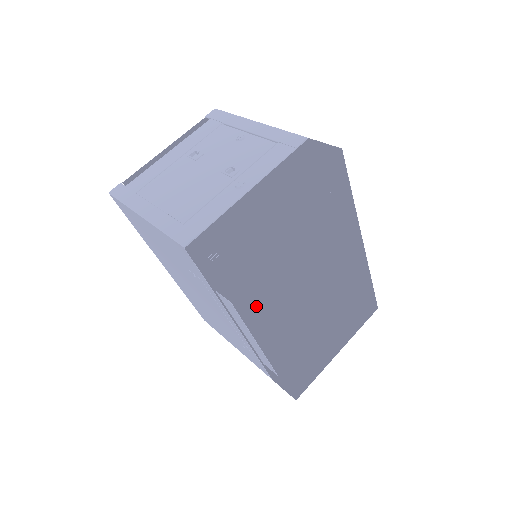
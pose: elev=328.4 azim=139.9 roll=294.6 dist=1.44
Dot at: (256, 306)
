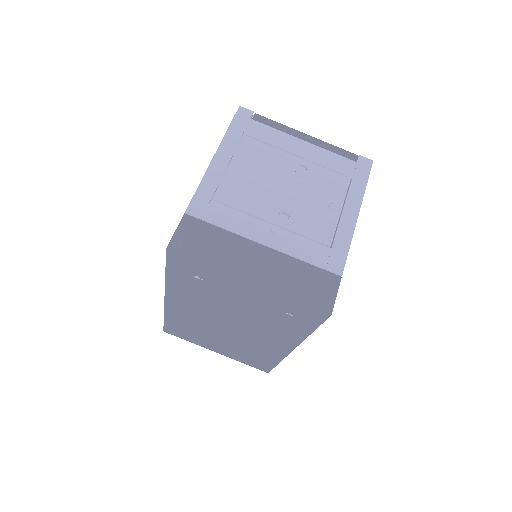
Dot at: (179, 286)
